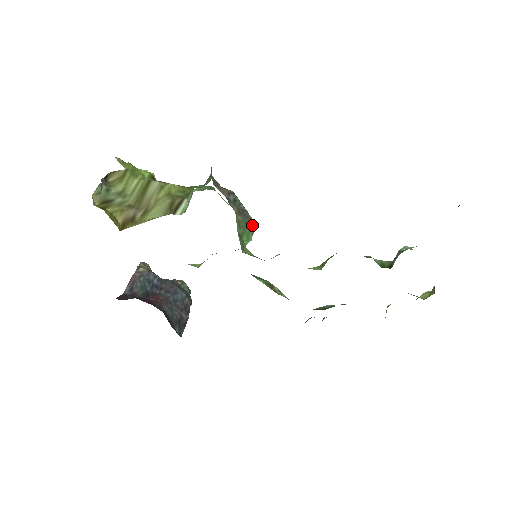
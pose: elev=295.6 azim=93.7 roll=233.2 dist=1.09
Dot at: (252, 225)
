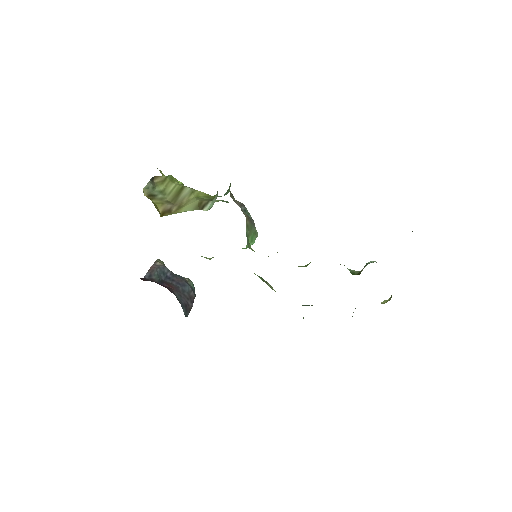
Dot at: occluded
